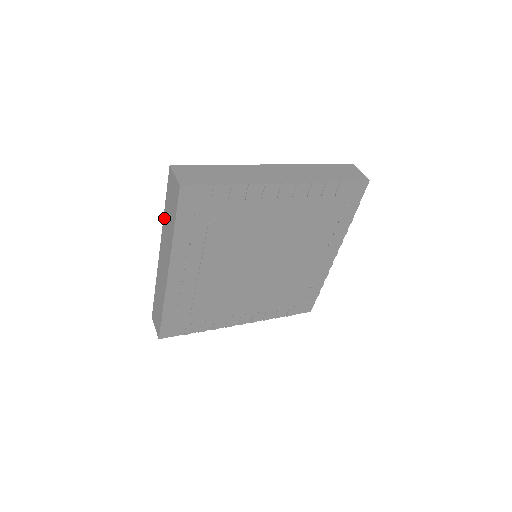
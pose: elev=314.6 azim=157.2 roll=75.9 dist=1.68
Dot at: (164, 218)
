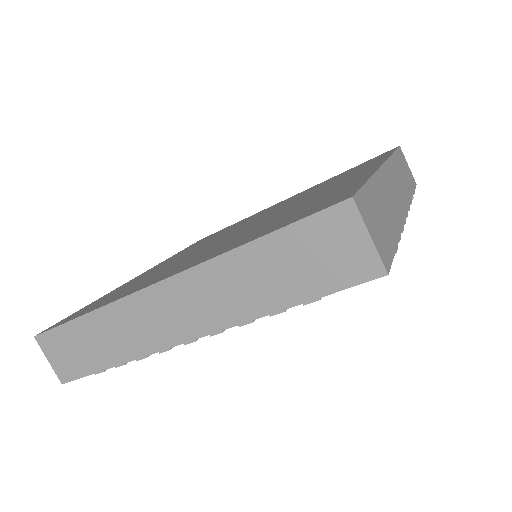
Dot at: (236, 255)
